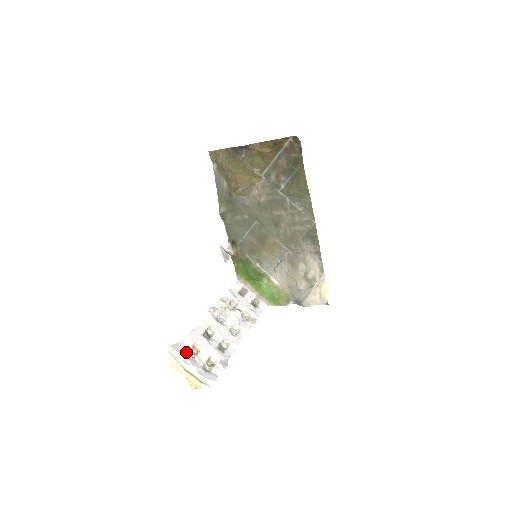
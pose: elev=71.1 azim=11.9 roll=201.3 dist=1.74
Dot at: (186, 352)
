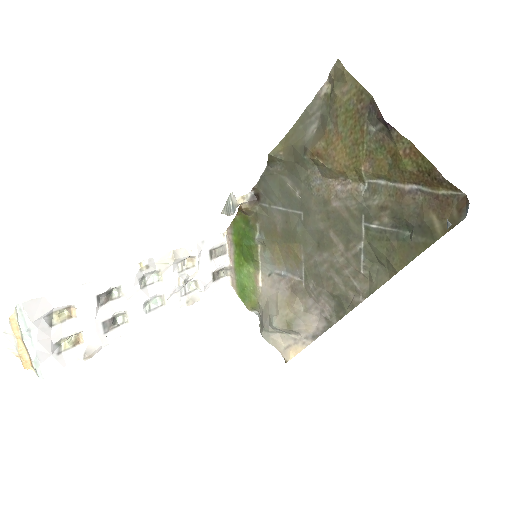
Dot at: (46, 315)
